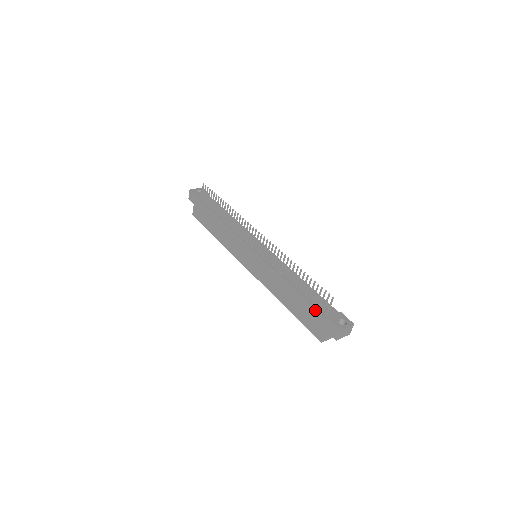
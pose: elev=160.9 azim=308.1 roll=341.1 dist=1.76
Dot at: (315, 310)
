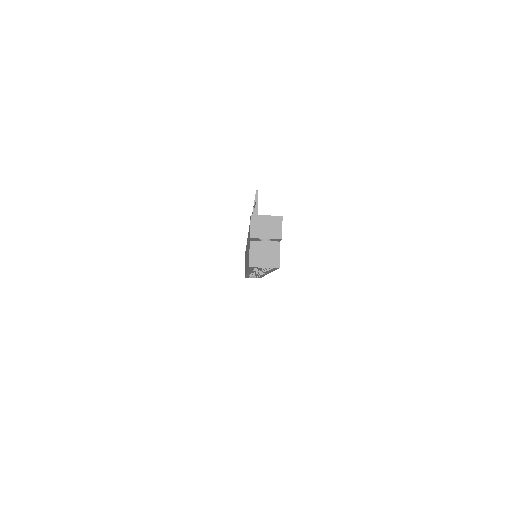
Dot at: occluded
